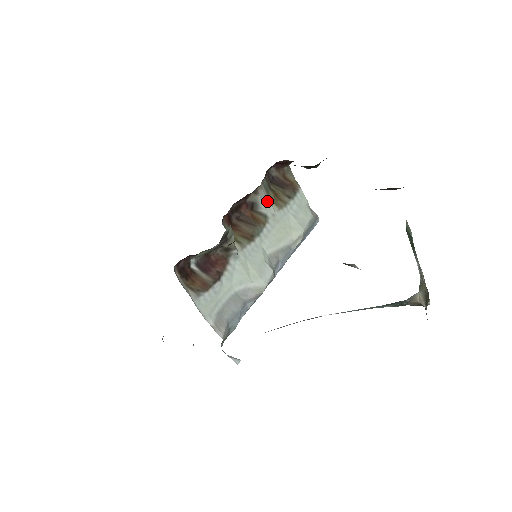
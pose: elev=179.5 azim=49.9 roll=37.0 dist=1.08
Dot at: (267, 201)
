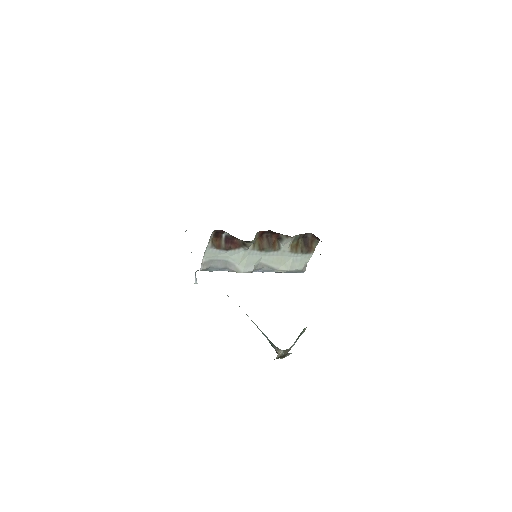
Dot at: (289, 244)
